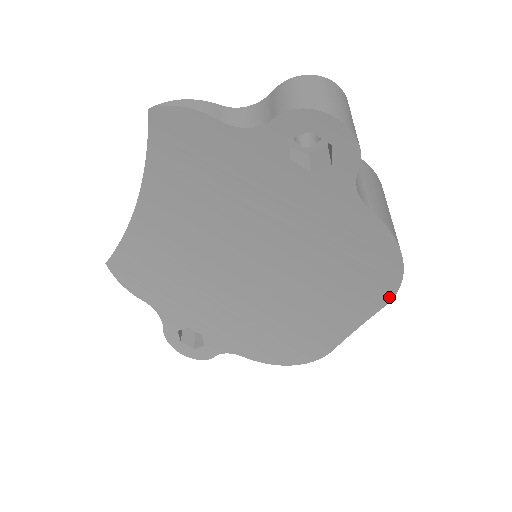
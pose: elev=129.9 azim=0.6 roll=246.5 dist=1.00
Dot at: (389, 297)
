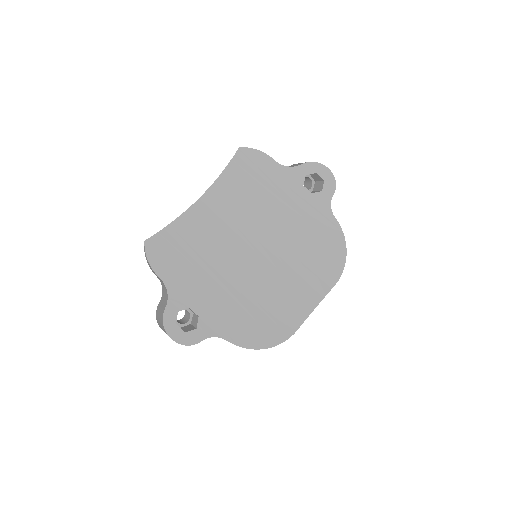
Dot at: (337, 279)
